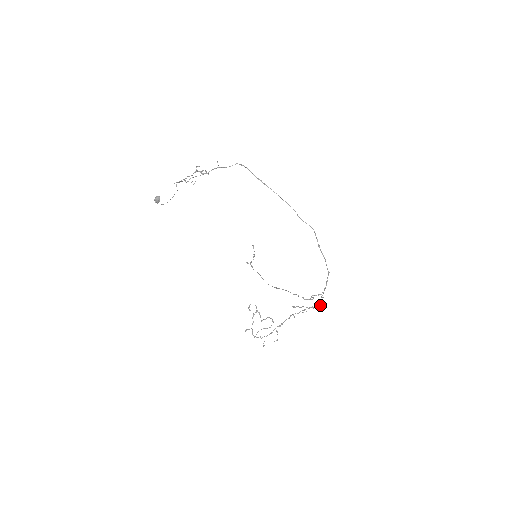
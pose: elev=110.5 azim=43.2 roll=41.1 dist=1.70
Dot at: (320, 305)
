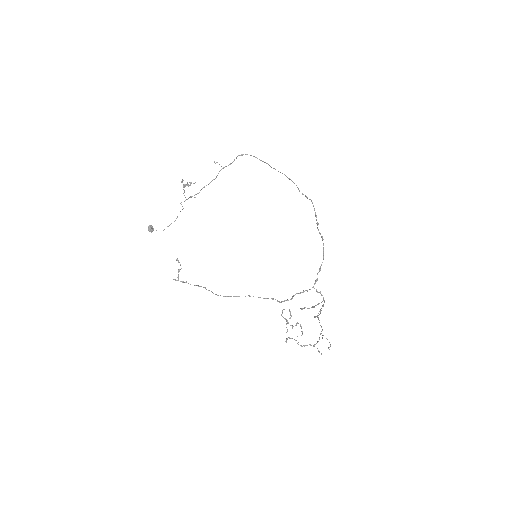
Dot at: occluded
